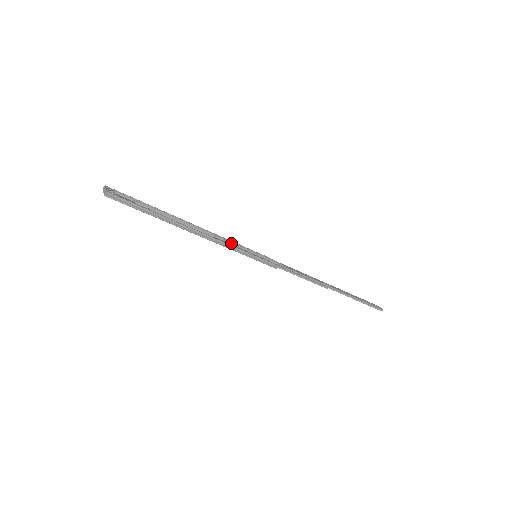
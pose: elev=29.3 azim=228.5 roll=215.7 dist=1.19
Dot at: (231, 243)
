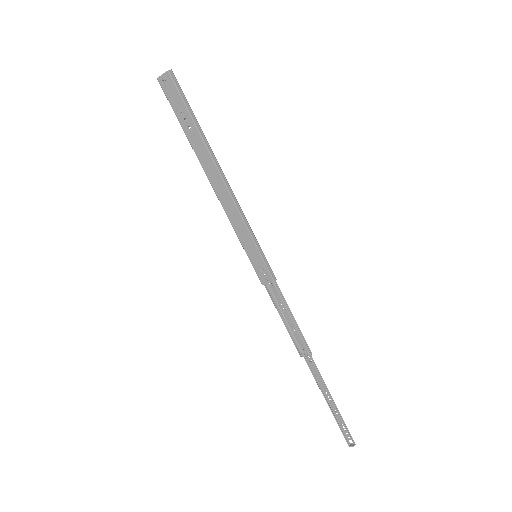
Dot at: (236, 226)
